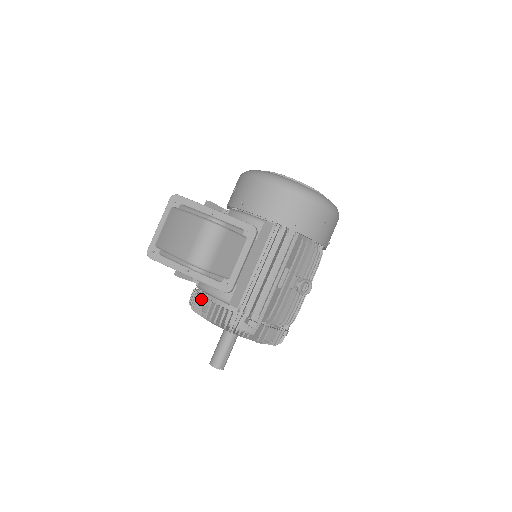
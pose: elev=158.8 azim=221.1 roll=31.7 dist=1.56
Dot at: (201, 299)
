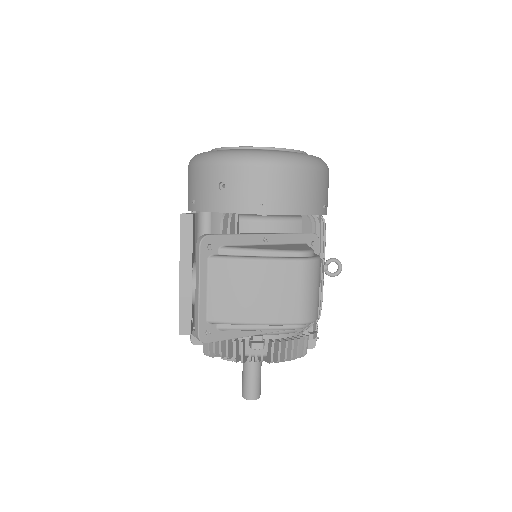
Dot at: (255, 346)
